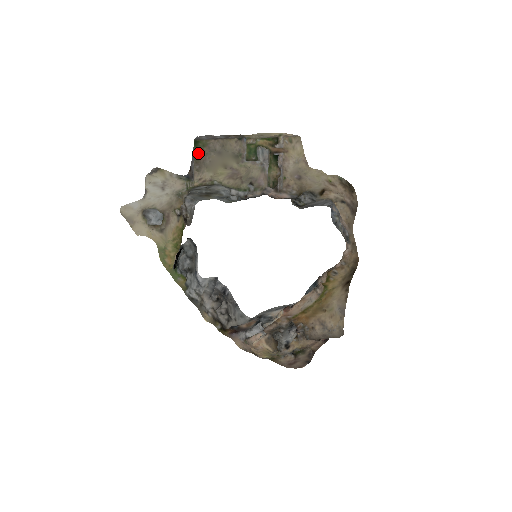
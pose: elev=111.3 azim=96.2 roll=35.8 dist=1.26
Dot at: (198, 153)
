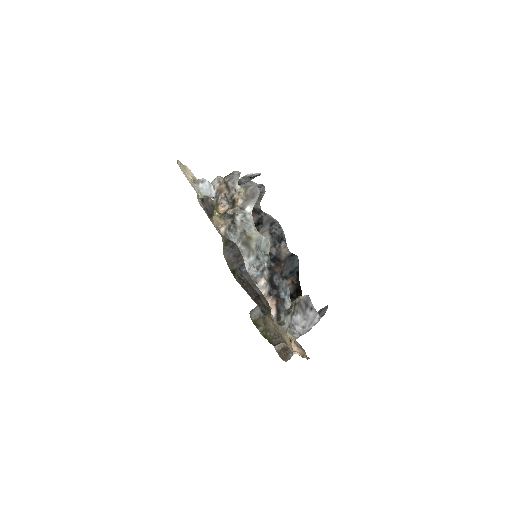
Dot at: (231, 271)
